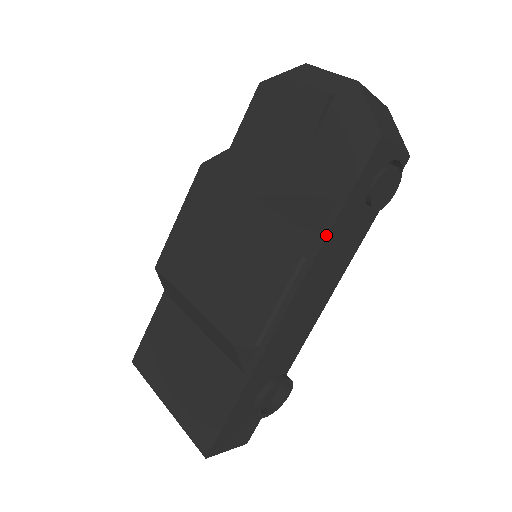
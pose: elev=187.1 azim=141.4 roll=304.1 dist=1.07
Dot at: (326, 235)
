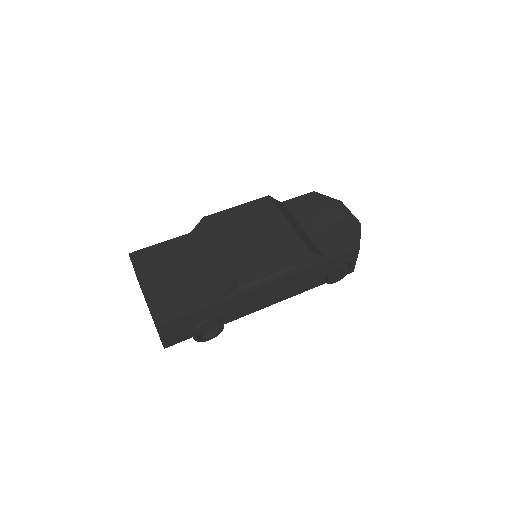
Dot at: (311, 266)
